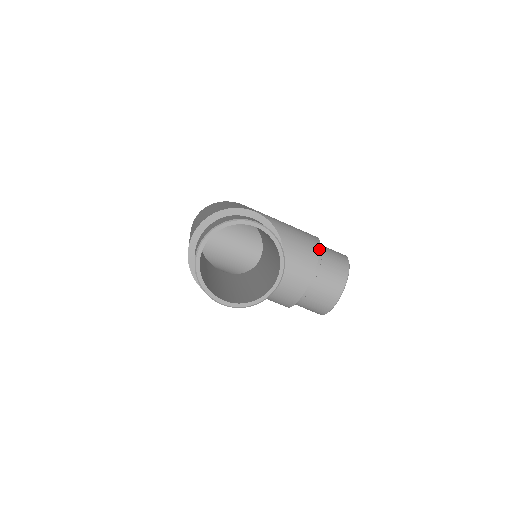
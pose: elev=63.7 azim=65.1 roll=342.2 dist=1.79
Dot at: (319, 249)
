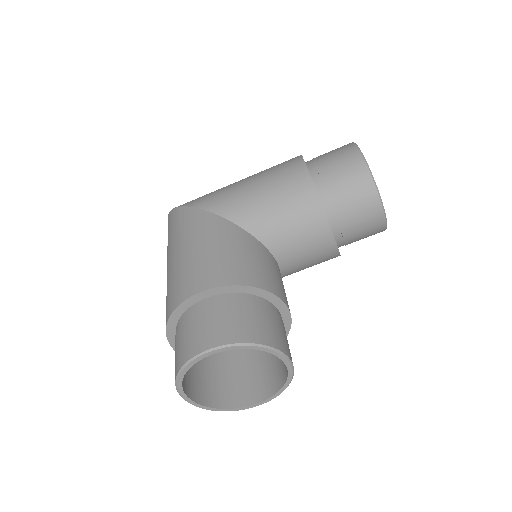
Dot at: (316, 195)
